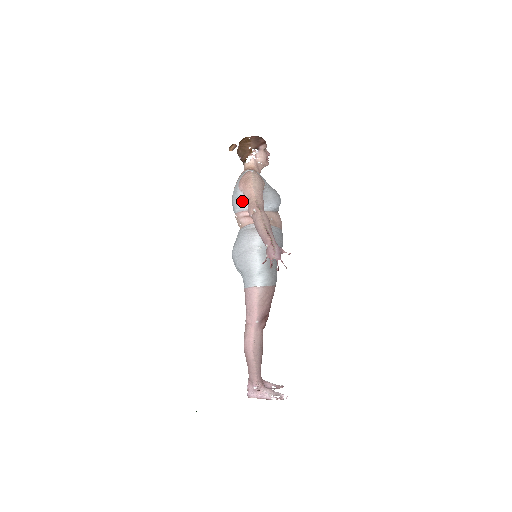
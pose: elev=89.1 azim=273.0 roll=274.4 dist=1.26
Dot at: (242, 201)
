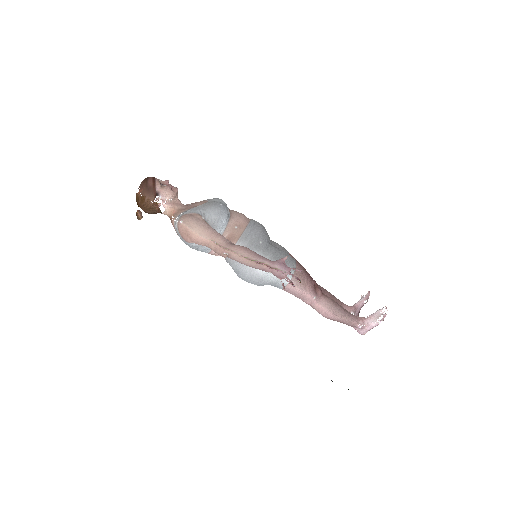
Dot at: (202, 247)
